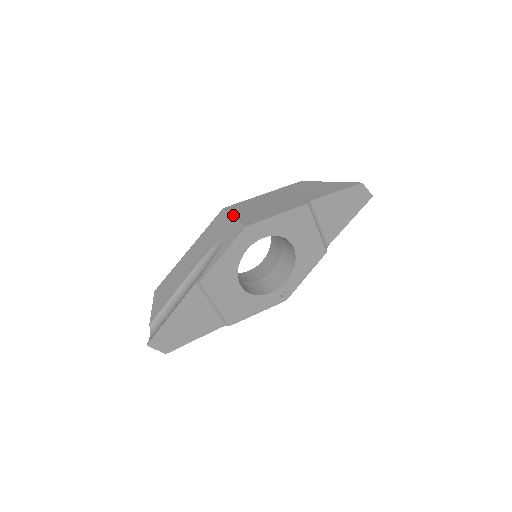
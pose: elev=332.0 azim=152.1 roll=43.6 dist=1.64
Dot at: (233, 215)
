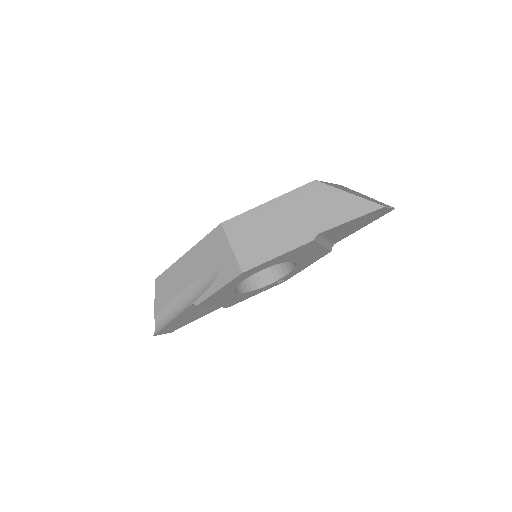
Dot at: (231, 244)
